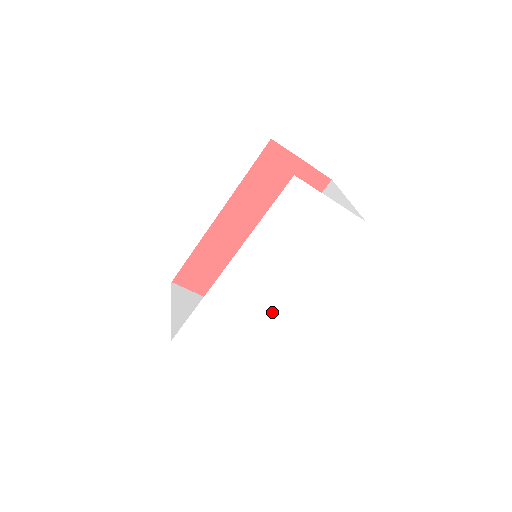
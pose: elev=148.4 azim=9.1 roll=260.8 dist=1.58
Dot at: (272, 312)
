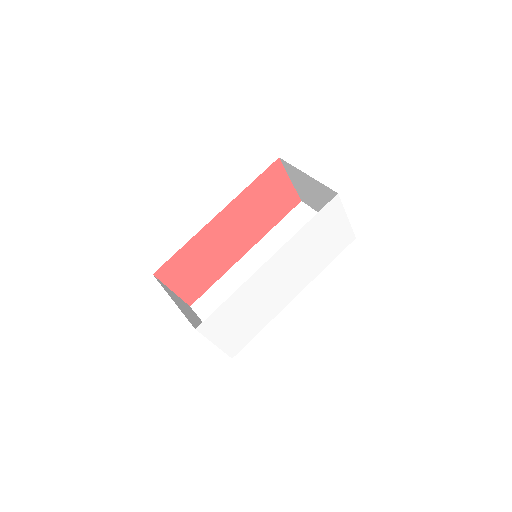
Dot at: (275, 306)
